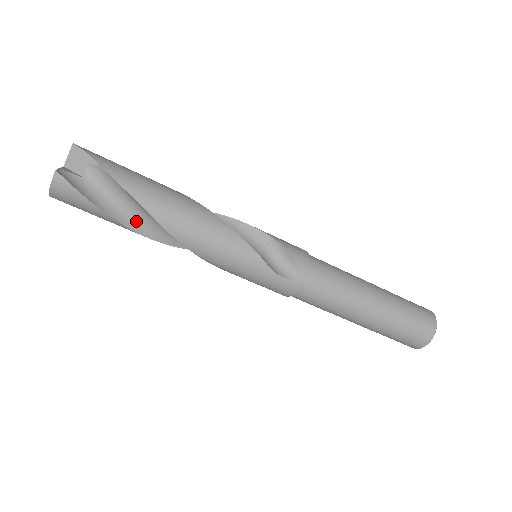
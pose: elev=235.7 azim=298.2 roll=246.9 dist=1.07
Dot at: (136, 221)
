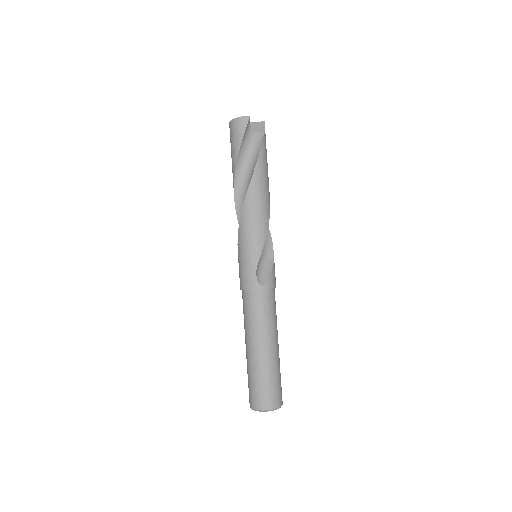
Dot at: (241, 172)
